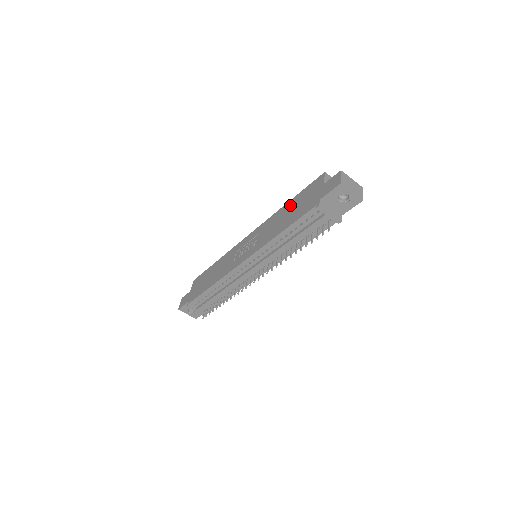
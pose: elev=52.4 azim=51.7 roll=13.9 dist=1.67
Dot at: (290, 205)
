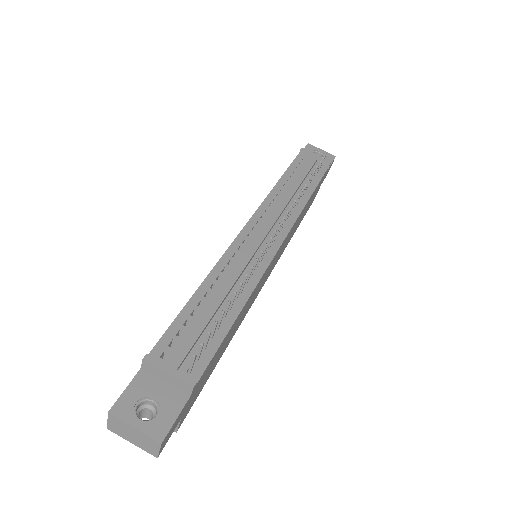
Dot at: occluded
